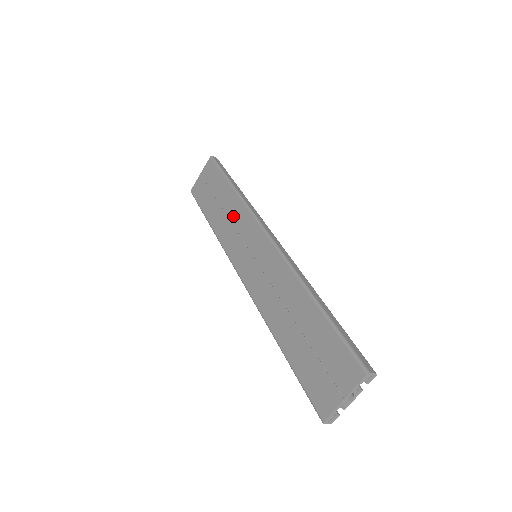
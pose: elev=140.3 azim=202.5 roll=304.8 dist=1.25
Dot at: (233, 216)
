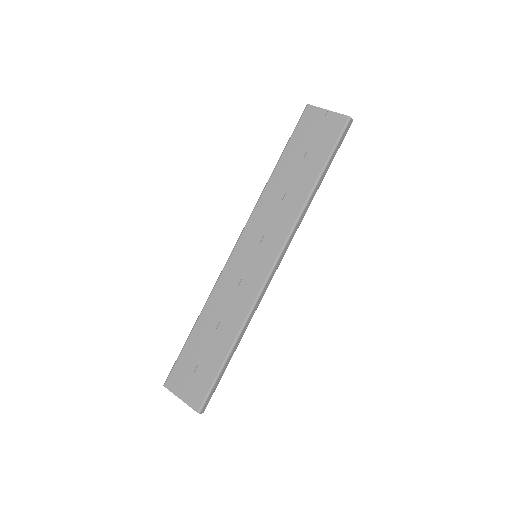
Dot at: (285, 205)
